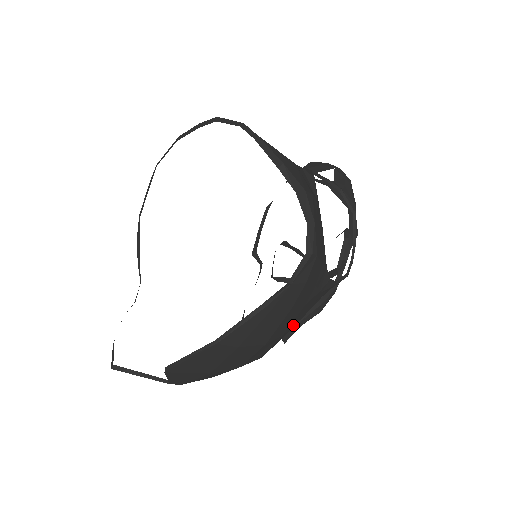
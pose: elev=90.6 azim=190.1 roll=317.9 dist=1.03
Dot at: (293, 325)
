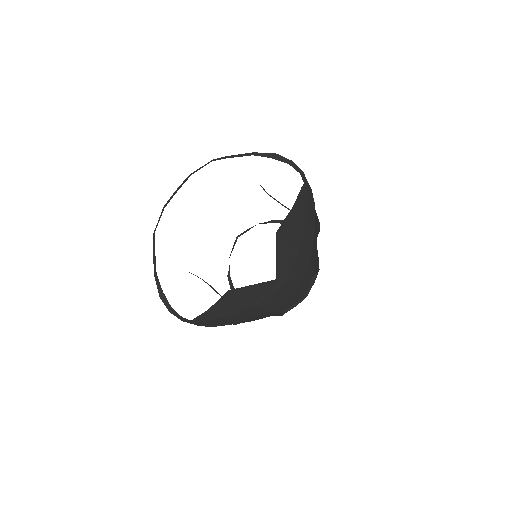
Dot at: occluded
